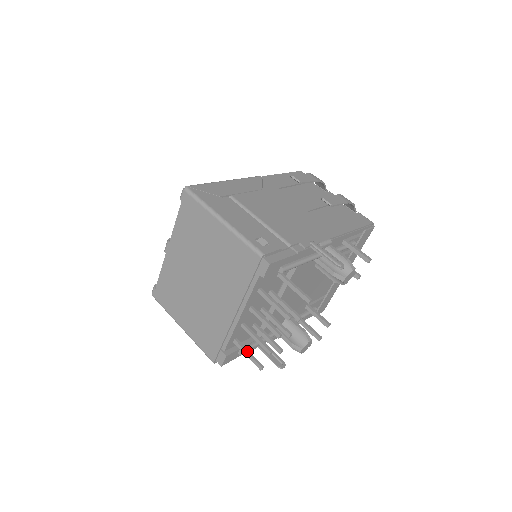
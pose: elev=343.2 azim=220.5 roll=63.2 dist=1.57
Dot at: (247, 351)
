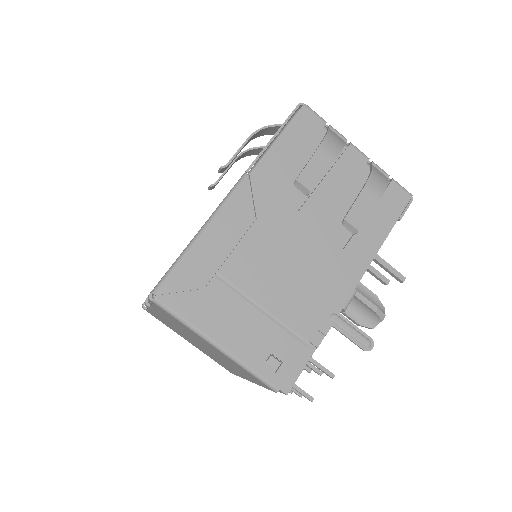
Dot at: occluded
